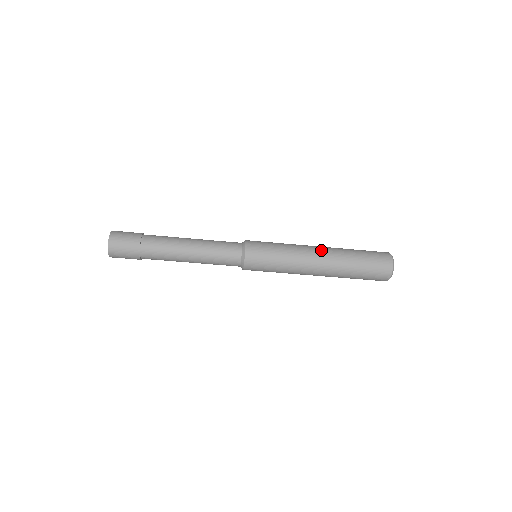
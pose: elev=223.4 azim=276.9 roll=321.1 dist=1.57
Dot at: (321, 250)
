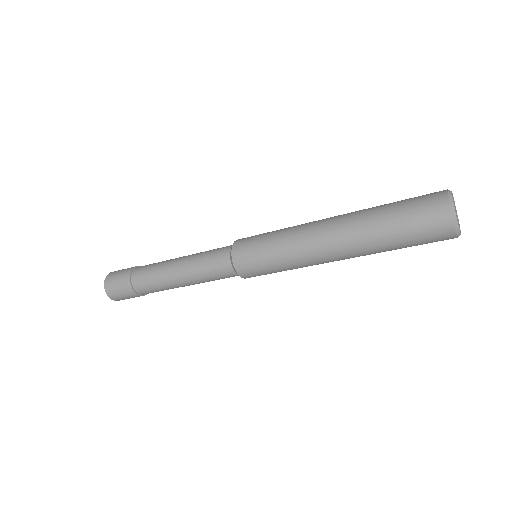
Dot at: (330, 228)
